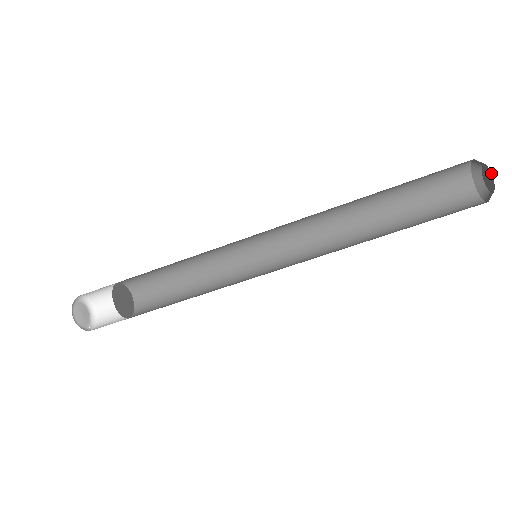
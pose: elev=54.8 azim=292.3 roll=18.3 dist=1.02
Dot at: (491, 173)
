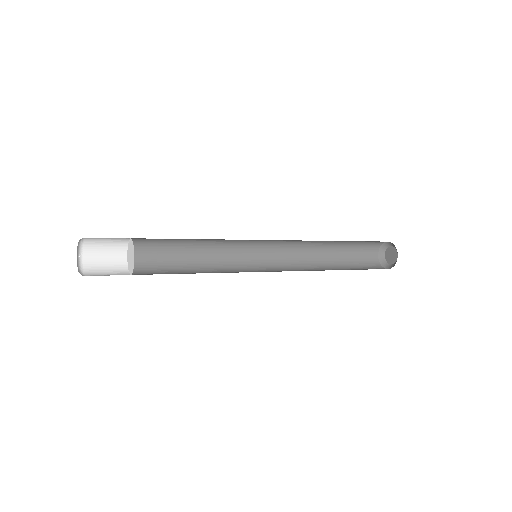
Dot at: (394, 263)
